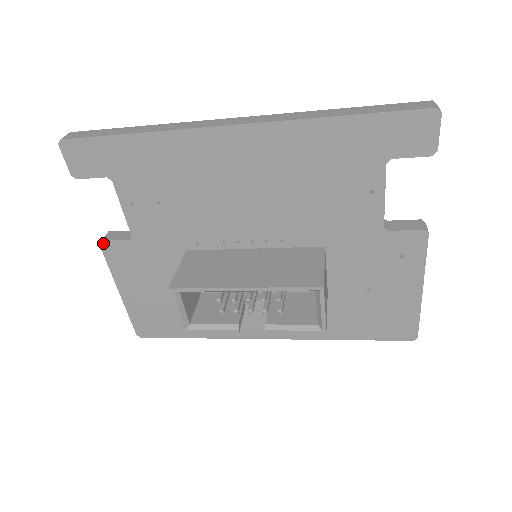
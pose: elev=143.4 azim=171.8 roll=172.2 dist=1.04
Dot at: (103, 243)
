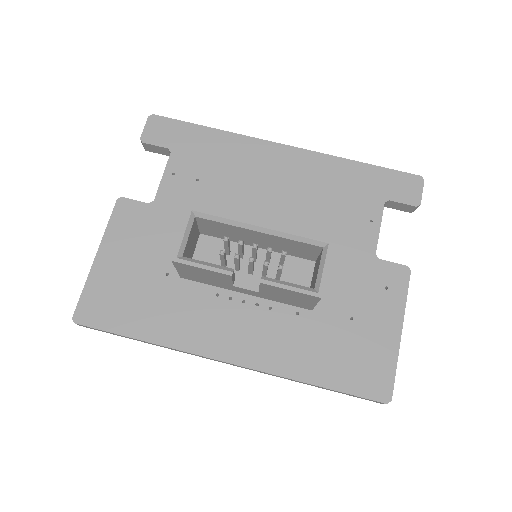
Dot at: (121, 199)
